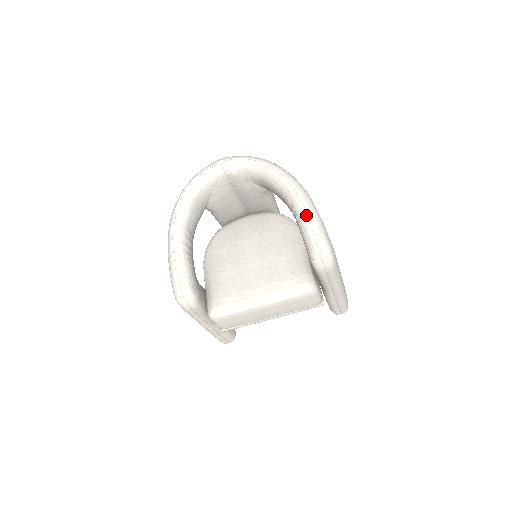
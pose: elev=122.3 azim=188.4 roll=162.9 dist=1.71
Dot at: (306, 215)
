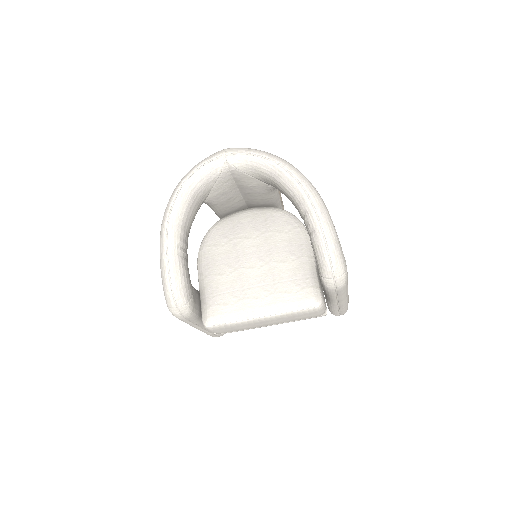
Dot at: (321, 229)
